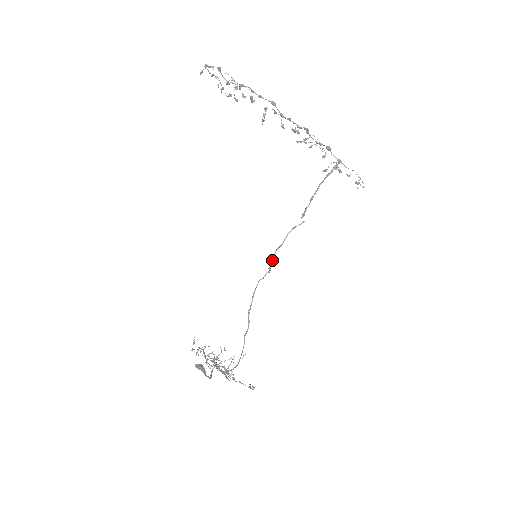
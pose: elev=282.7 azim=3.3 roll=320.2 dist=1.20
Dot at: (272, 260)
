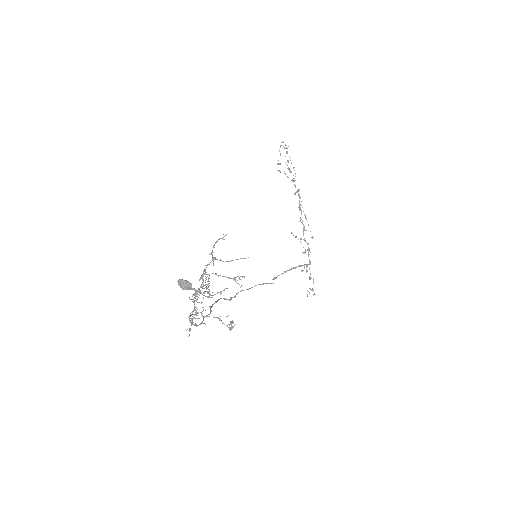
Dot at: (236, 294)
